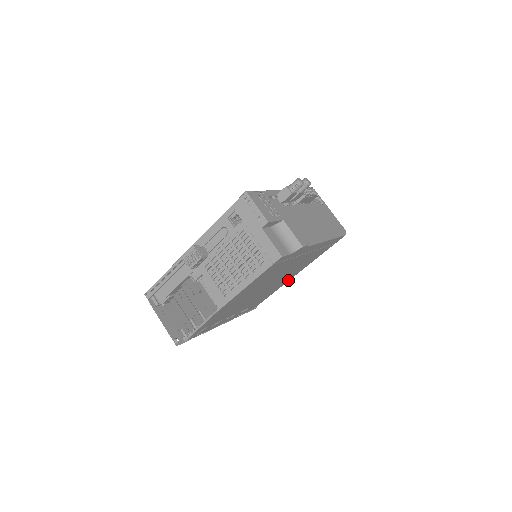
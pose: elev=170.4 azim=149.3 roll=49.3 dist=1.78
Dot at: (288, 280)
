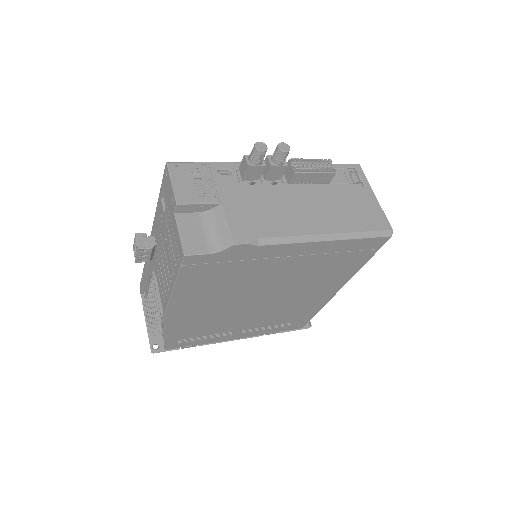
Dot at: (330, 296)
